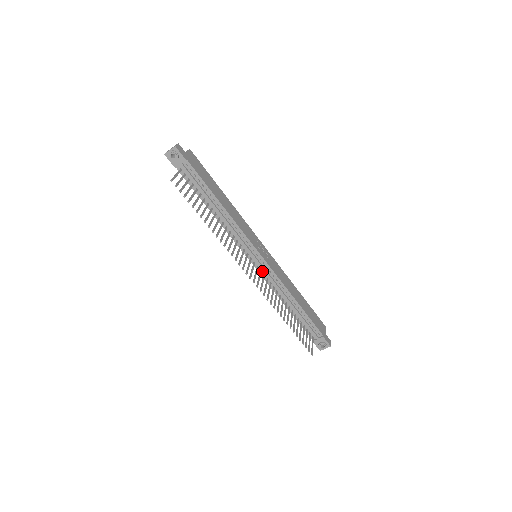
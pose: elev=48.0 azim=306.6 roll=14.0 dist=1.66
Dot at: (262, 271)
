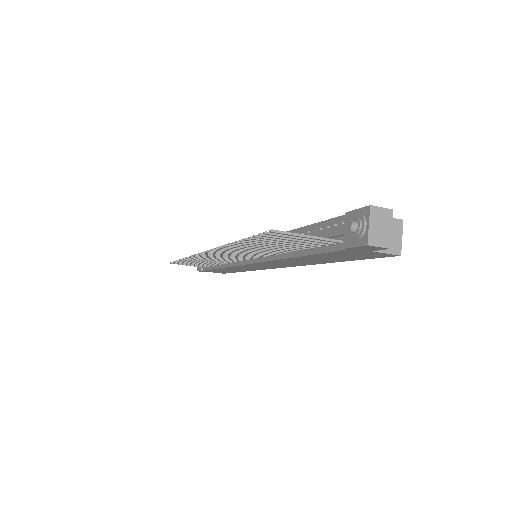
Dot at: occluded
